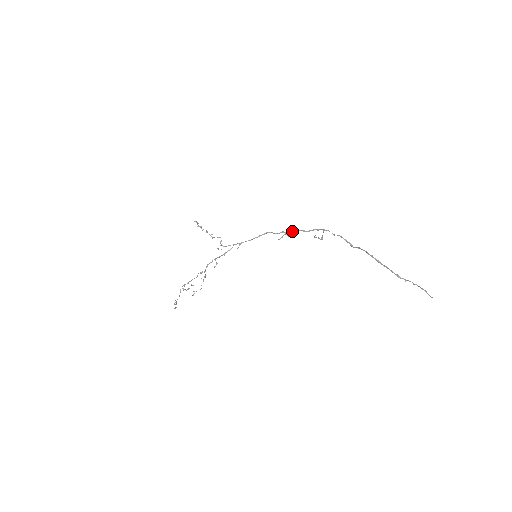
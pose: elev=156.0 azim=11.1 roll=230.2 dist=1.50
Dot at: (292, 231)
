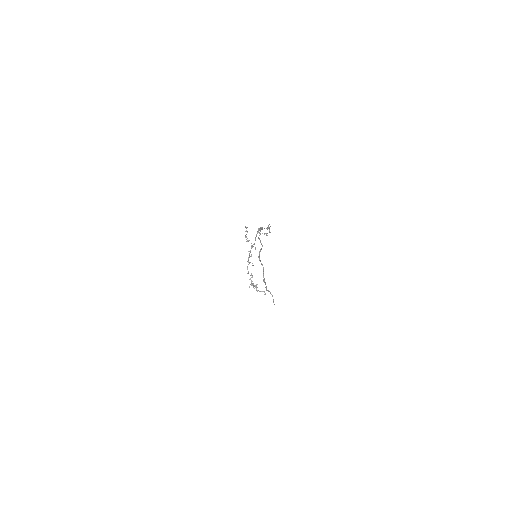
Dot at: (262, 228)
